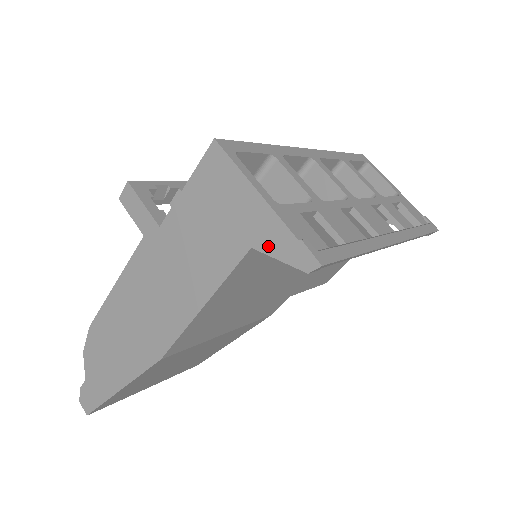
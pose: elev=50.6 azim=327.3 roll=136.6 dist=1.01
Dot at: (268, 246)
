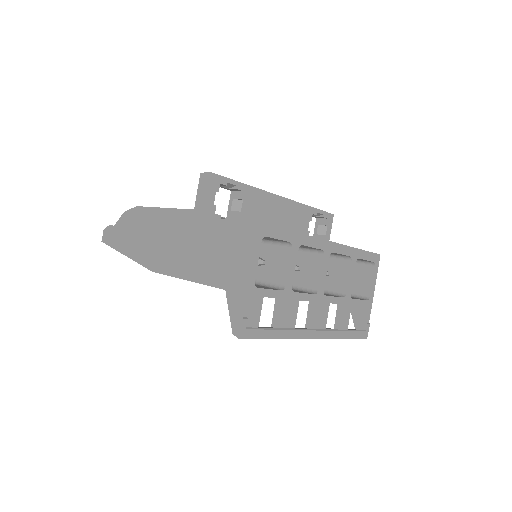
Dot at: (231, 300)
